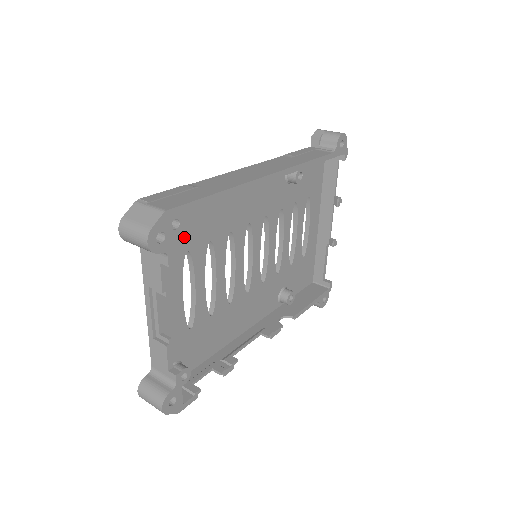
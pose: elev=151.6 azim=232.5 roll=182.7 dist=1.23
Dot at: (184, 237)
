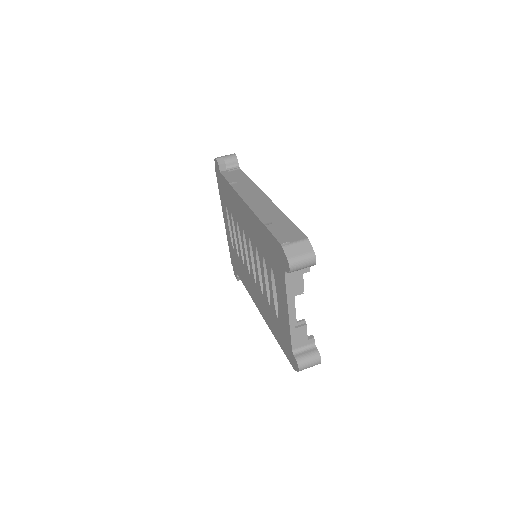
Dot at: occluded
